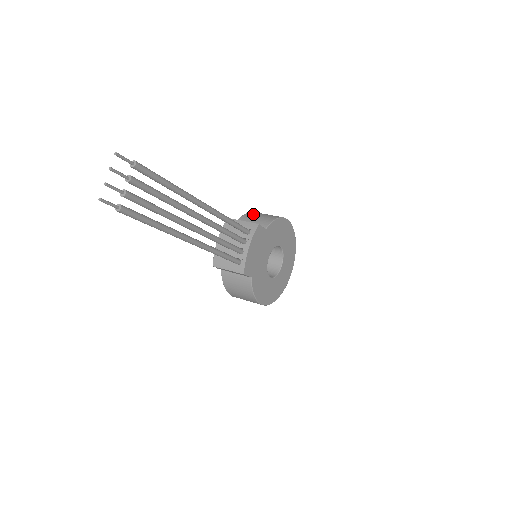
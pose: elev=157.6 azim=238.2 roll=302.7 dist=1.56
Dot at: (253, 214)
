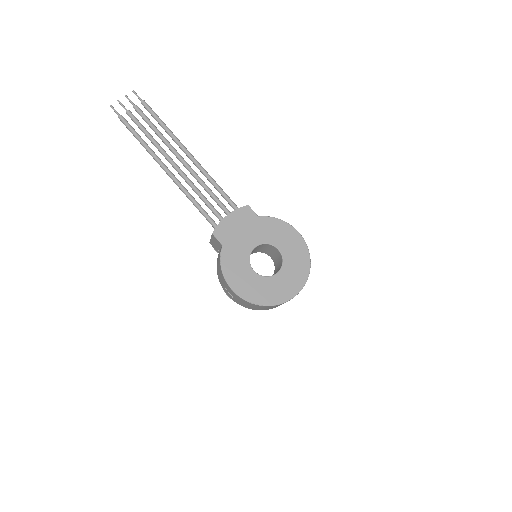
Dot at: occluded
